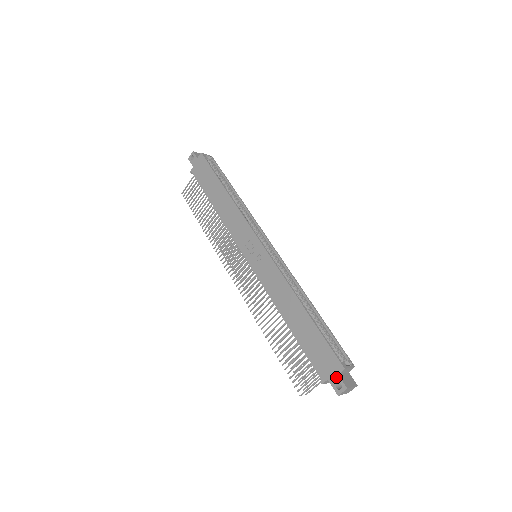
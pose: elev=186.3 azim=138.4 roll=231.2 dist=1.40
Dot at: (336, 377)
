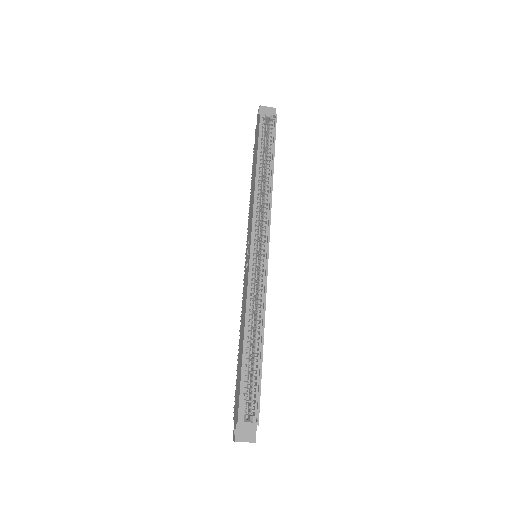
Dot at: (235, 424)
